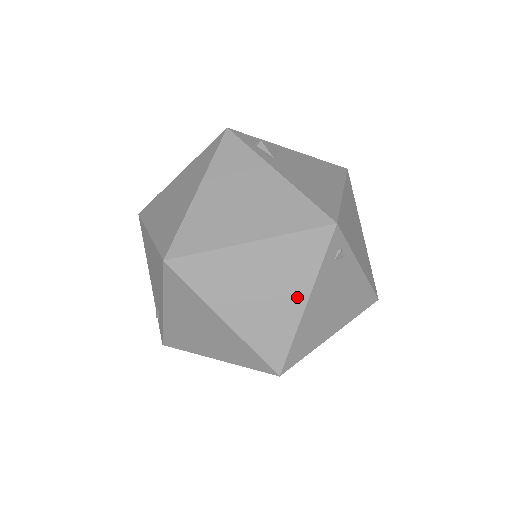
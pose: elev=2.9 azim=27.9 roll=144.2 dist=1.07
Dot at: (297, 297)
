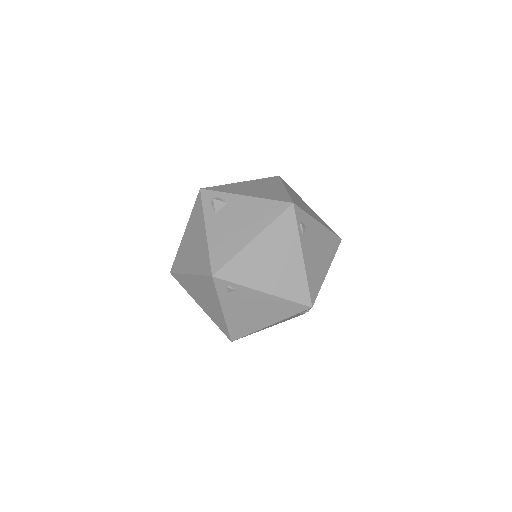
Dot at: (217, 307)
